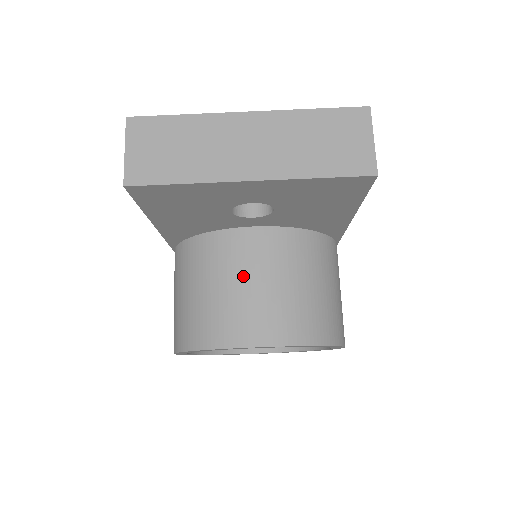
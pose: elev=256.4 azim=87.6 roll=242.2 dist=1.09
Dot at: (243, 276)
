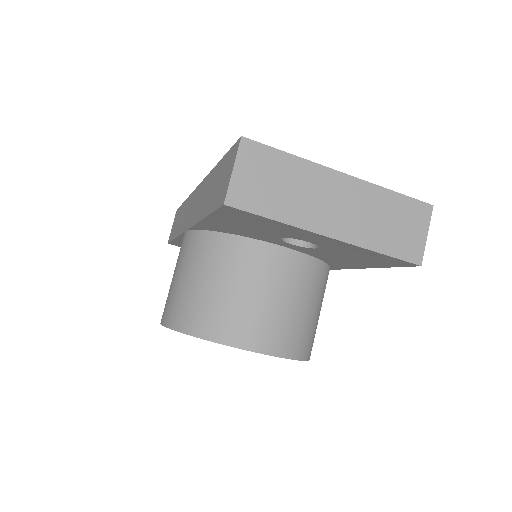
Dot at: (262, 288)
